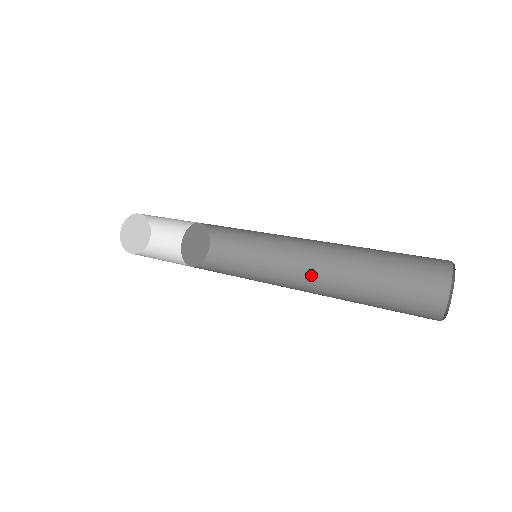
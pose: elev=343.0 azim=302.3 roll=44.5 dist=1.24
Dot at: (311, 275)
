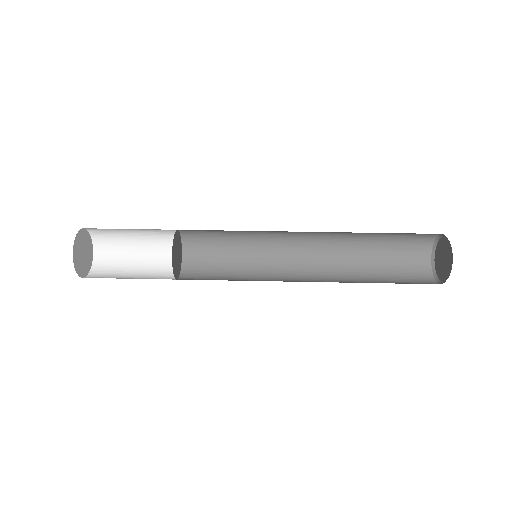
Dot at: (308, 267)
